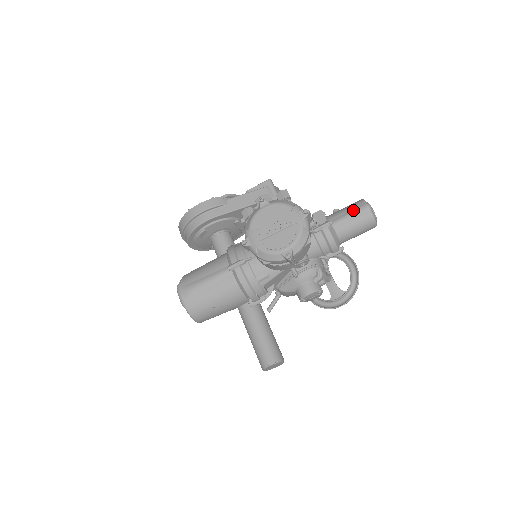
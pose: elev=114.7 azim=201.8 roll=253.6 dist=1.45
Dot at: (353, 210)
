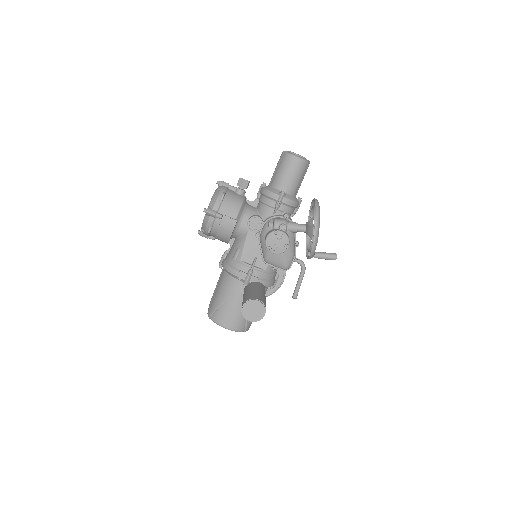
Dot at: occluded
